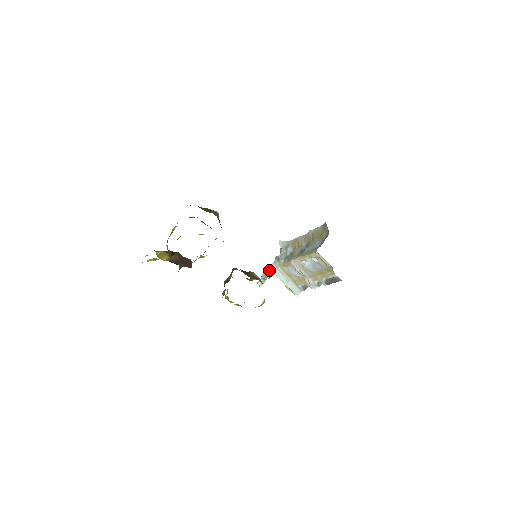
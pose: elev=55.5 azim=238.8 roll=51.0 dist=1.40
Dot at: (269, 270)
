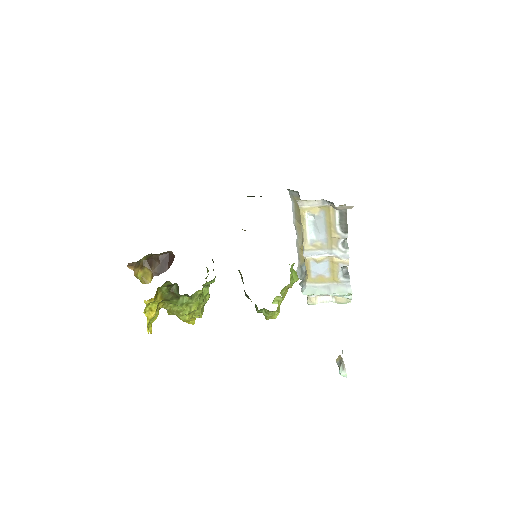
Dot at: (308, 303)
